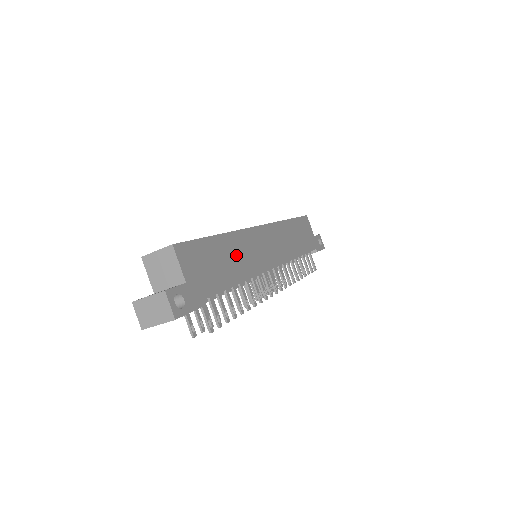
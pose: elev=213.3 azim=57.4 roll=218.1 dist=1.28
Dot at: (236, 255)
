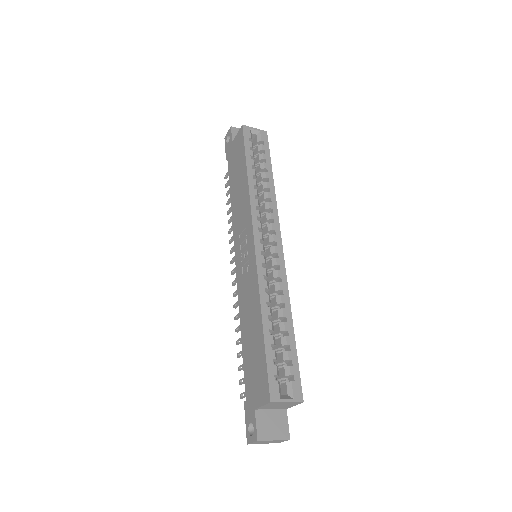
Dot at: occluded
